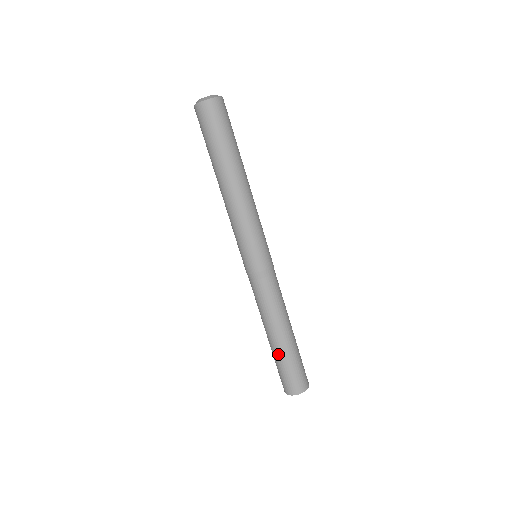
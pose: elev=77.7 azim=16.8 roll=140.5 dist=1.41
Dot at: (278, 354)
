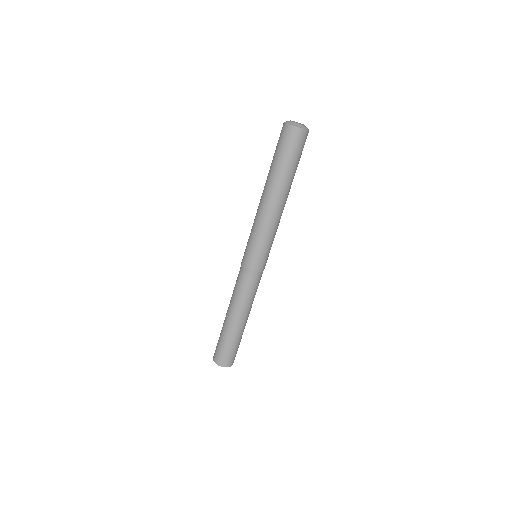
Dot at: (229, 334)
